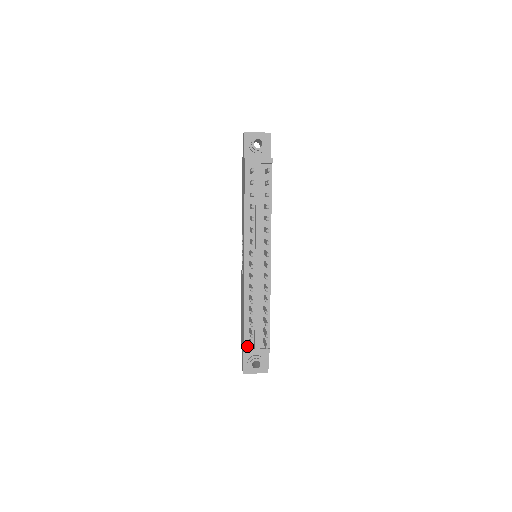
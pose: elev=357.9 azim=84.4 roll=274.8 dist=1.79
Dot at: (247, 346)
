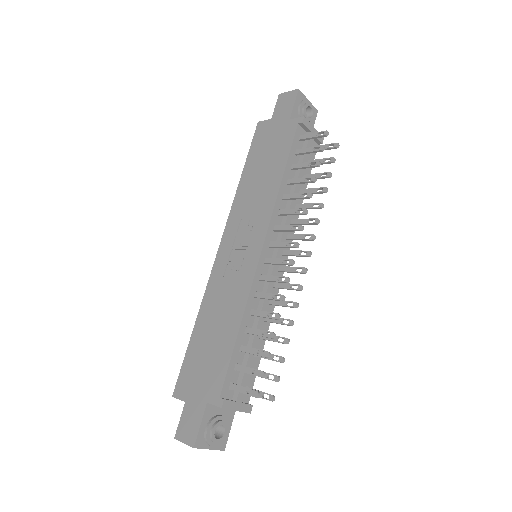
Dot at: (224, 395)
